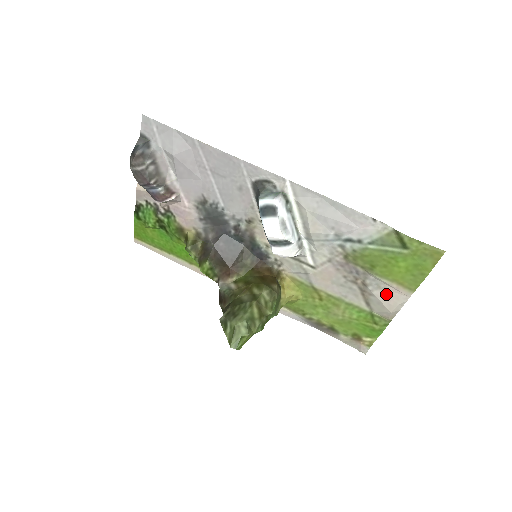
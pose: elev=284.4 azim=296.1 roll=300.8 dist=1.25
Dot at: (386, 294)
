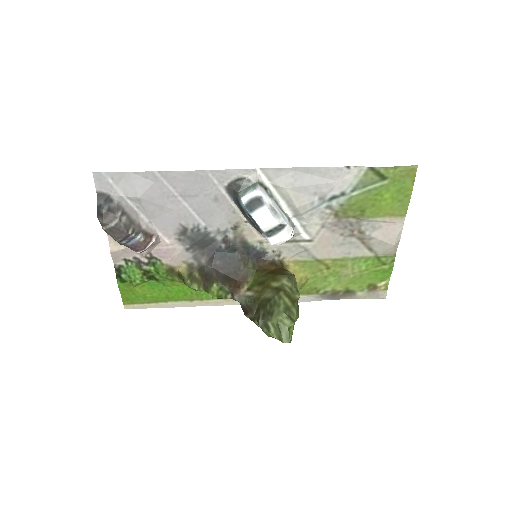
Dot at: (383, 231)
